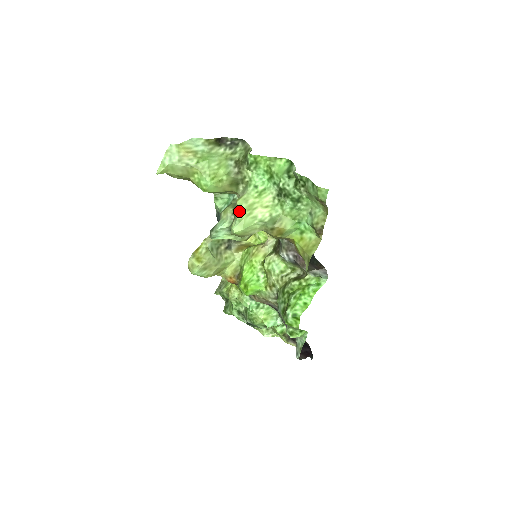
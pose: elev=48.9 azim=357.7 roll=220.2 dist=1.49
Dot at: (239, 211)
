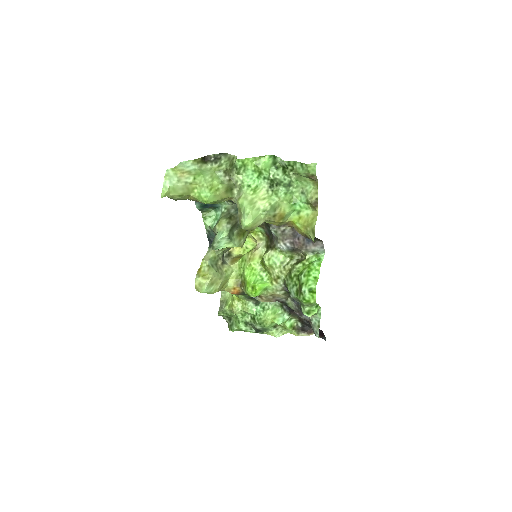
Dot at: (244, 207)
